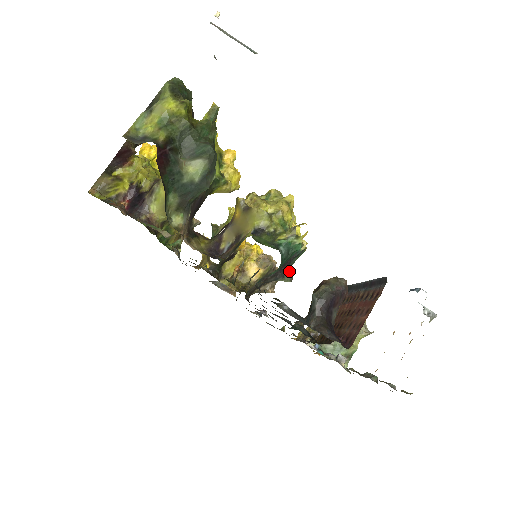
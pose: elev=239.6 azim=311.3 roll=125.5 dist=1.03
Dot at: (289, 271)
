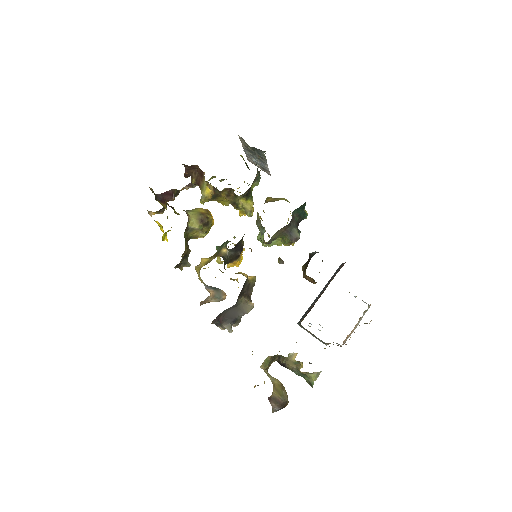
Dot at: occluded
